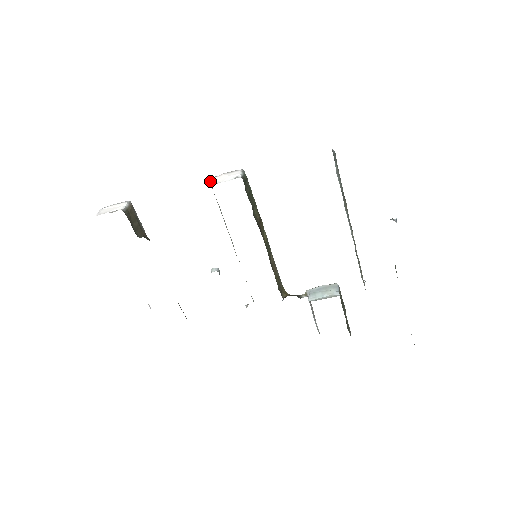
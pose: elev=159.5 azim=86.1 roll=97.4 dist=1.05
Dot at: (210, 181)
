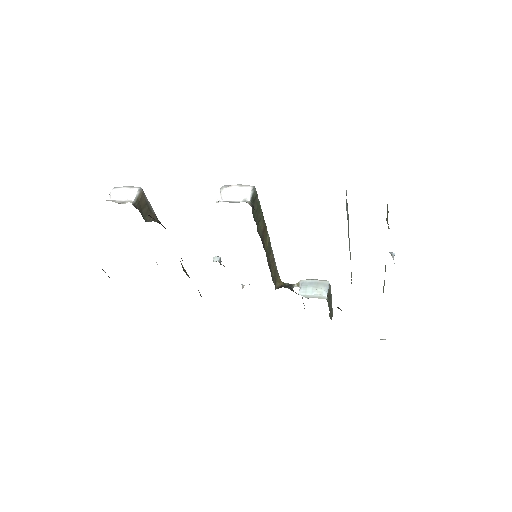
Dot at: (220, 192)
